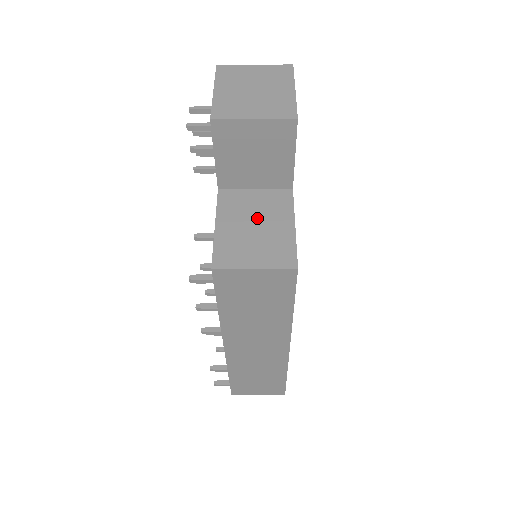
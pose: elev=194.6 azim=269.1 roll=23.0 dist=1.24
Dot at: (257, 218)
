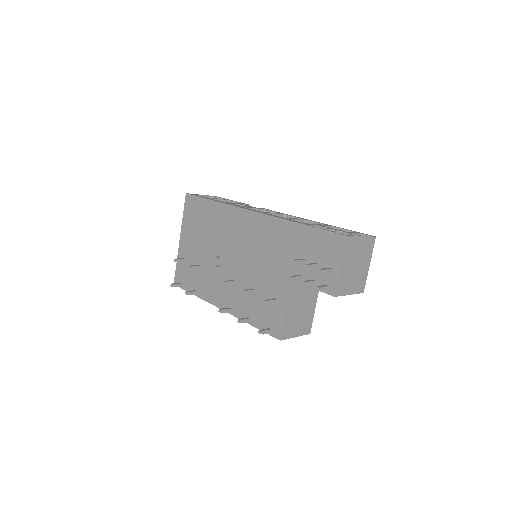
Dot at: (303, 303)
